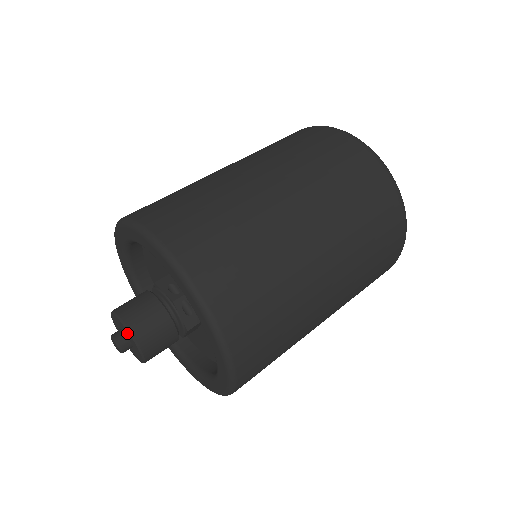
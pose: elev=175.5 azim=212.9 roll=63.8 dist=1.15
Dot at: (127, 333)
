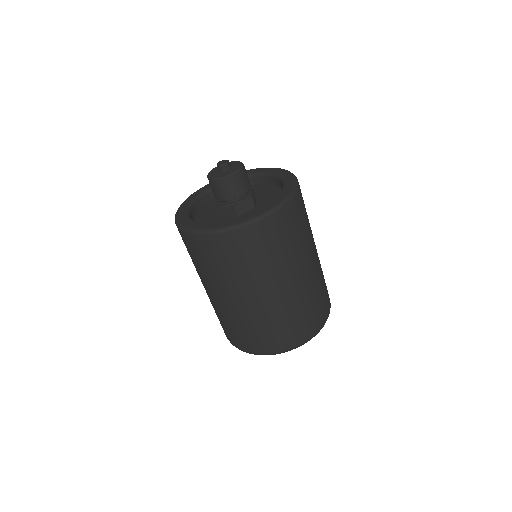
Dot at: (236, 164)
